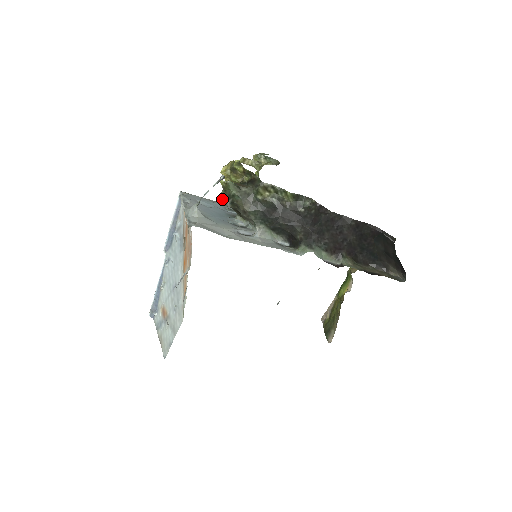
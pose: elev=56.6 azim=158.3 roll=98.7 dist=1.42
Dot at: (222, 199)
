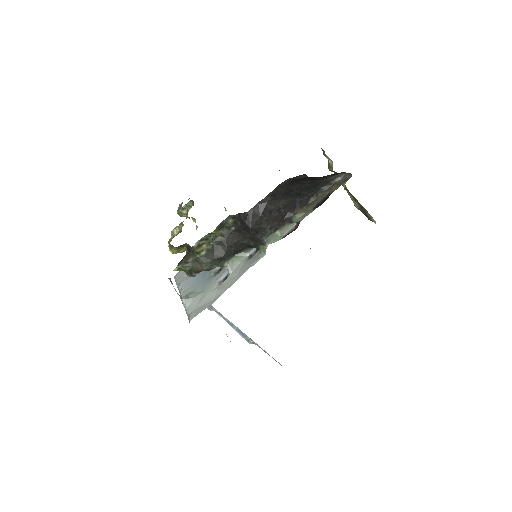
Dot at: (189, 275)
